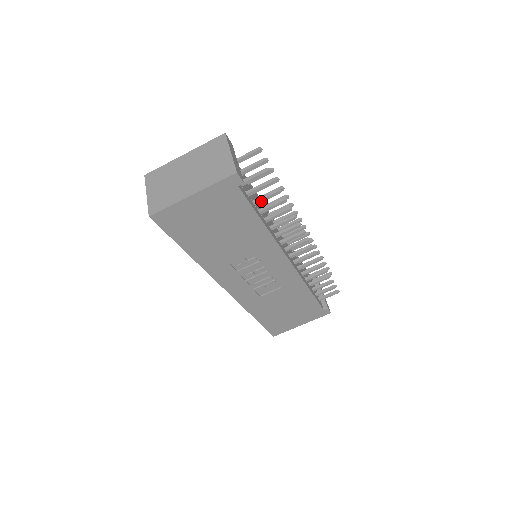
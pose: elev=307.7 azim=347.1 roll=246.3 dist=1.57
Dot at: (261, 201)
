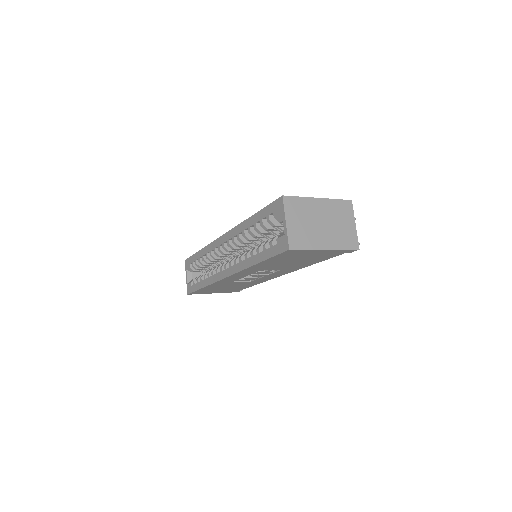
Dot at: occluded
